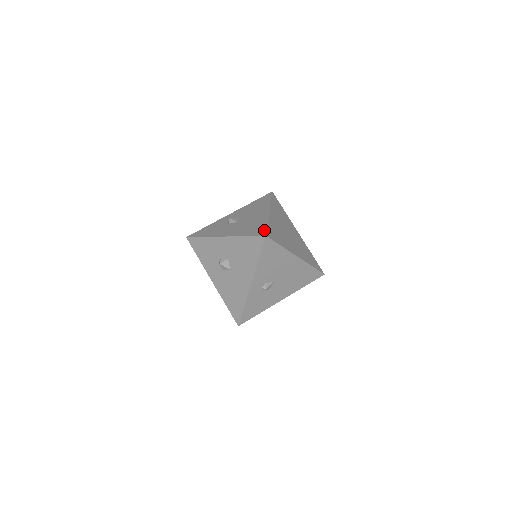
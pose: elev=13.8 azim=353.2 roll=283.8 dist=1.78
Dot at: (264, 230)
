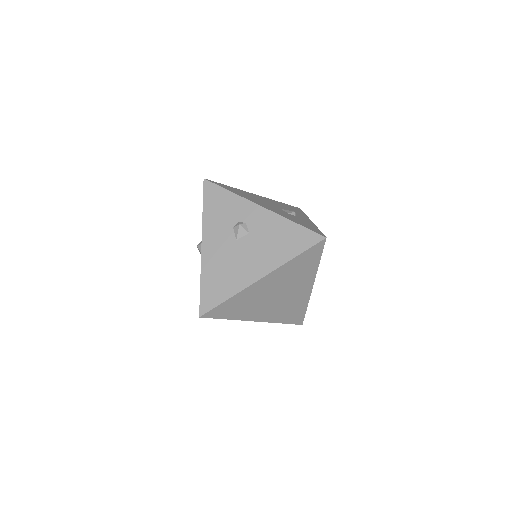
Dot at: (211, 305)
